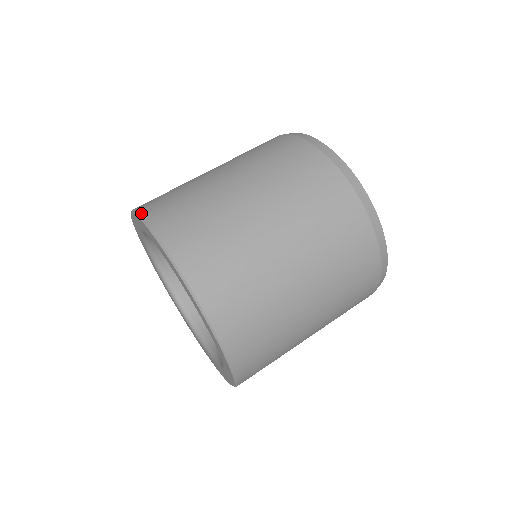
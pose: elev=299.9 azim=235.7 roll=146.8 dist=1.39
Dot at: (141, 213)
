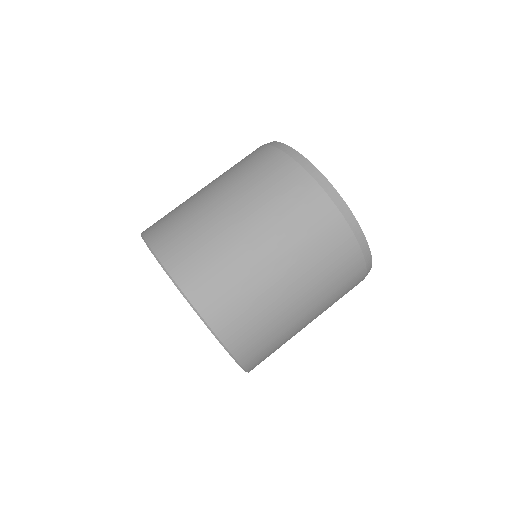
Dot at: (145, 237)
